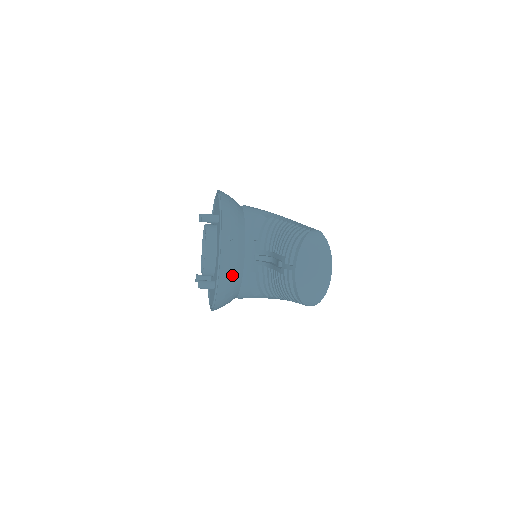
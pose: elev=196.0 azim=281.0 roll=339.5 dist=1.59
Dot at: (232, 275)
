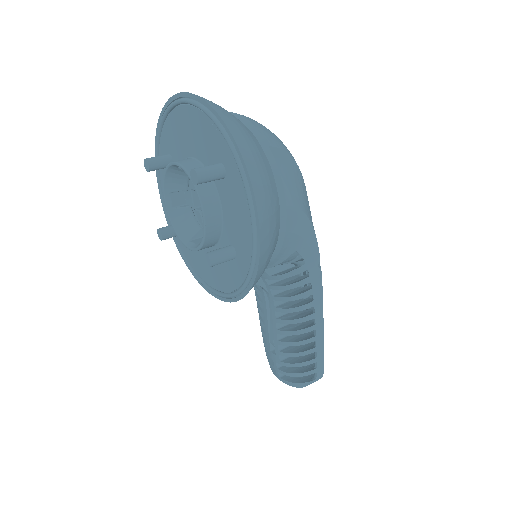
Dot at: occluded
